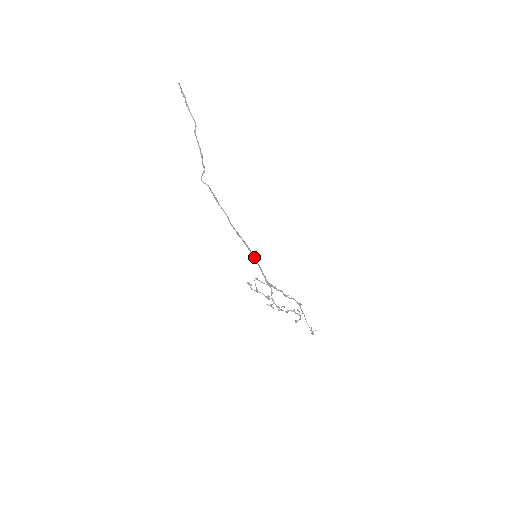
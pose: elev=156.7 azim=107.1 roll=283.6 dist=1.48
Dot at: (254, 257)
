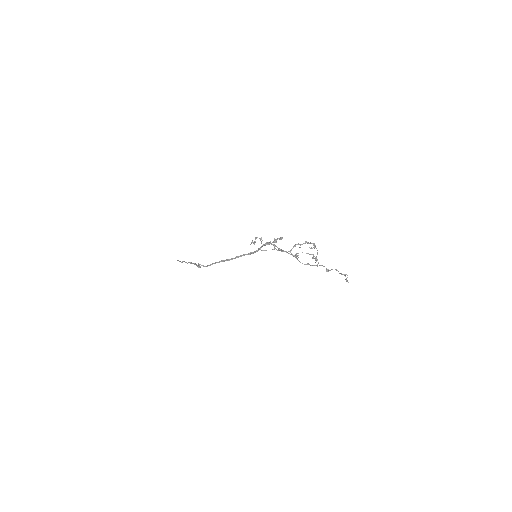
Dot at: (254, 252)
